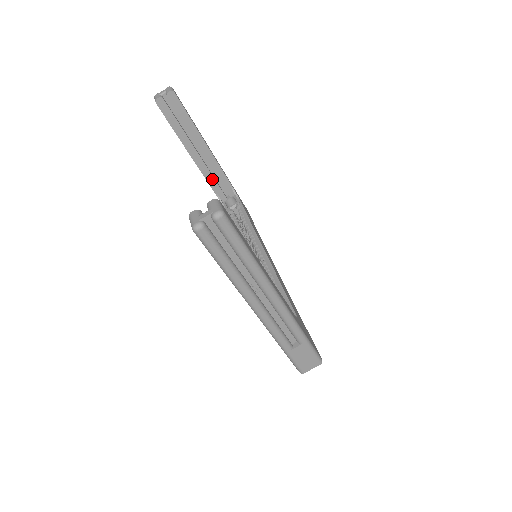
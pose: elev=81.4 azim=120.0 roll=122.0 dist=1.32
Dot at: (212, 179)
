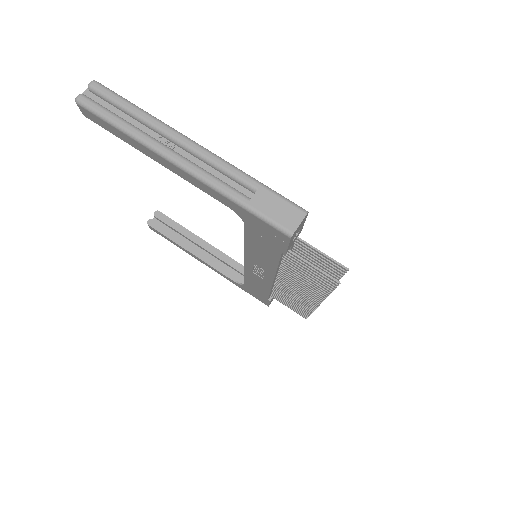
Dot at: (223, 268)
